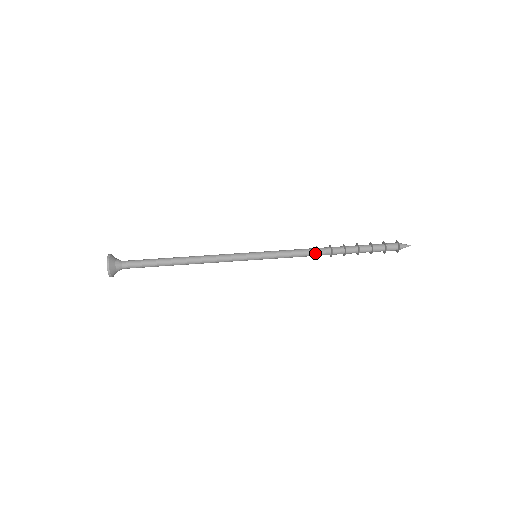
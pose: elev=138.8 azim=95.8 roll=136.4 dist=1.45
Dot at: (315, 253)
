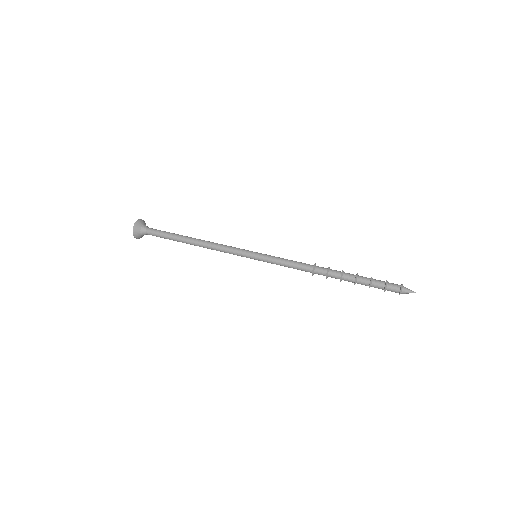
Dot at: (311, 267)
